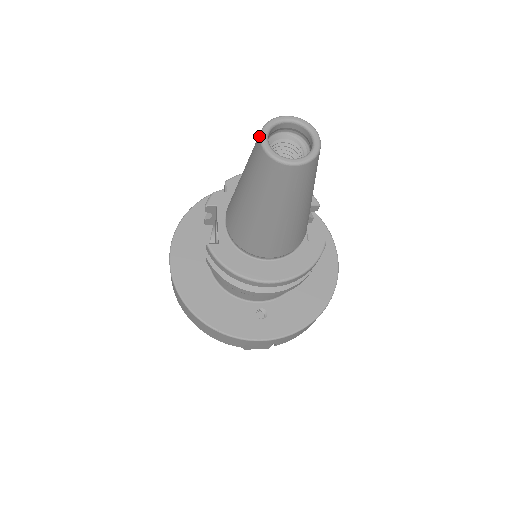
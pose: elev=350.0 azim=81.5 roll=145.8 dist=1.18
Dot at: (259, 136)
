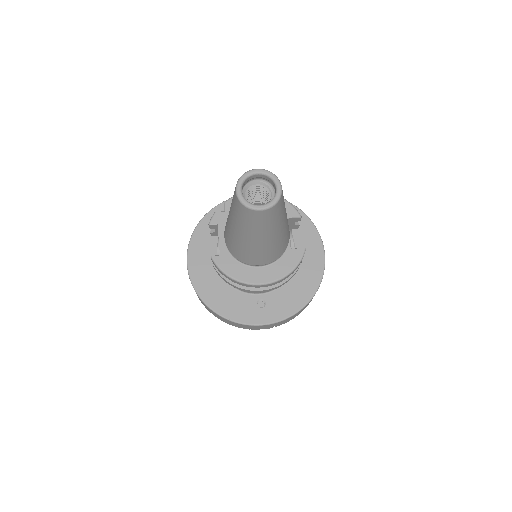
Dot at: (235, 188)
